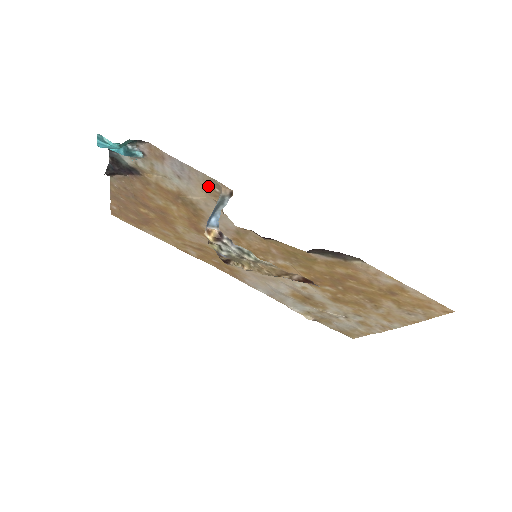
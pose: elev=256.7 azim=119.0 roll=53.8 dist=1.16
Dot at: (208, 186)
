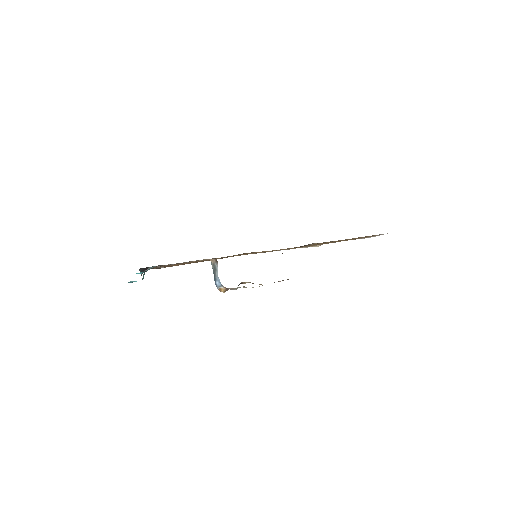
Dot at: occluded
